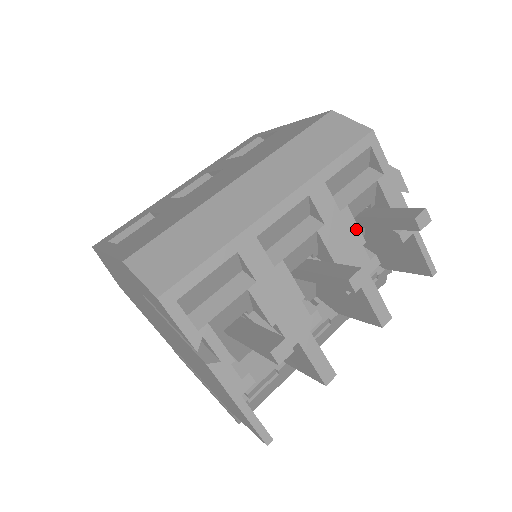
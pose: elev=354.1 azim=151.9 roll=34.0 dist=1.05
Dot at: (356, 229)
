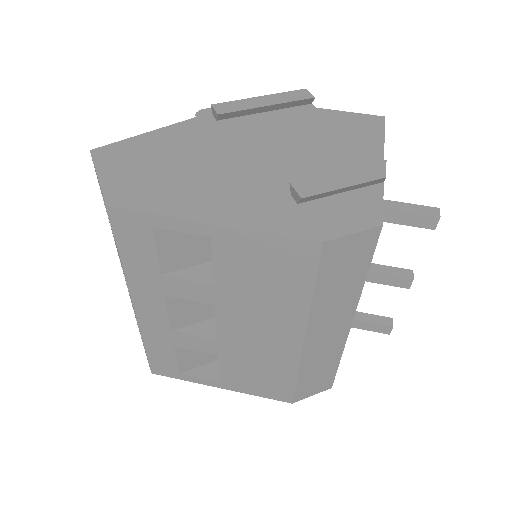
Dot at: occluded
